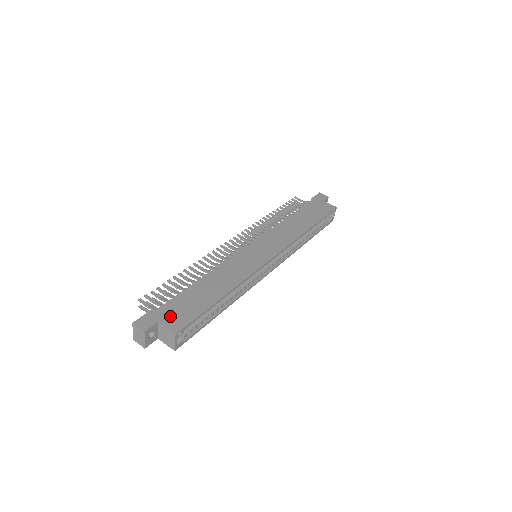
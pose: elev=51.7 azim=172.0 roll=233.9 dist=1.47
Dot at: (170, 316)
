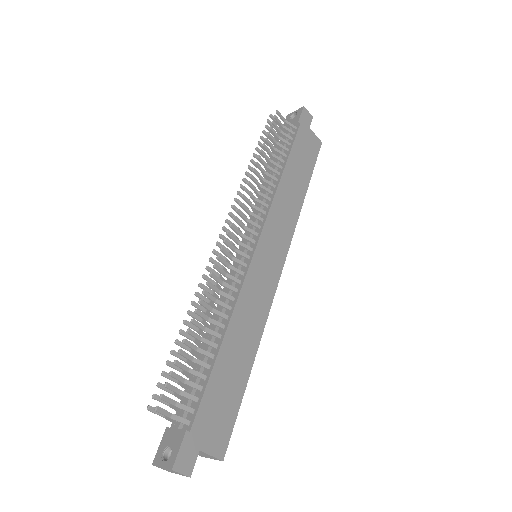
Dot at: (210, 433)
